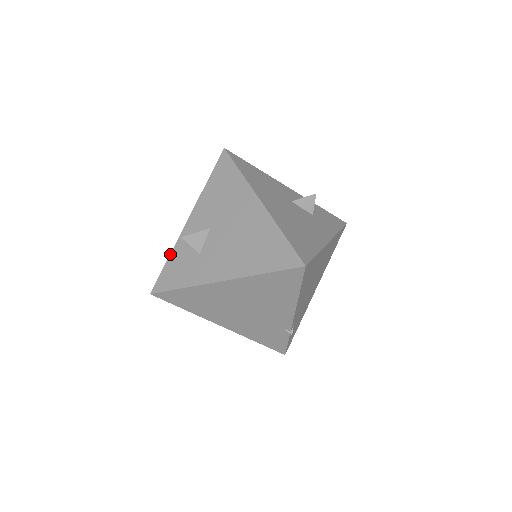
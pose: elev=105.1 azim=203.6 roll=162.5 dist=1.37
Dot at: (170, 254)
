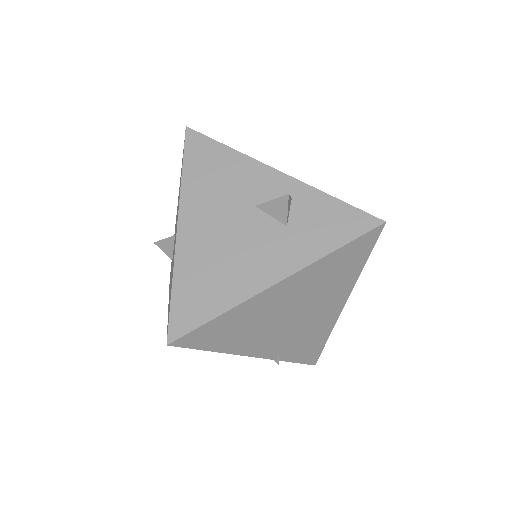
Dot at: occluded
